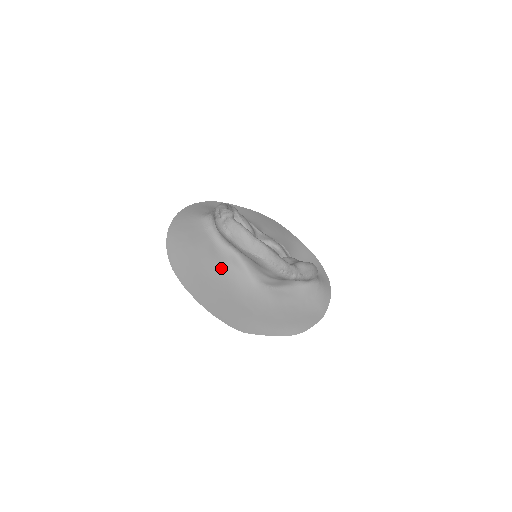
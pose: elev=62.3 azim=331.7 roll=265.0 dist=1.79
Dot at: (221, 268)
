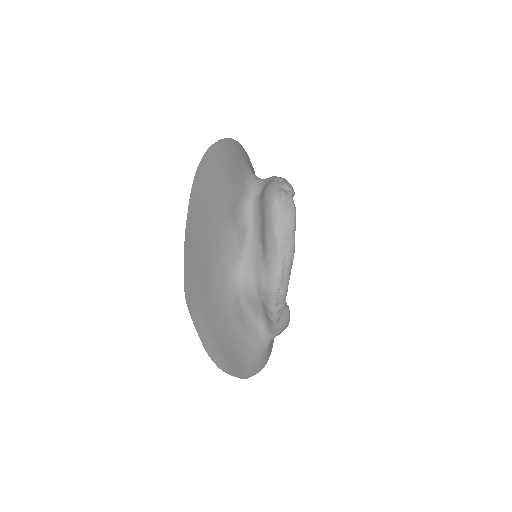
Dot at: (227, 225)
